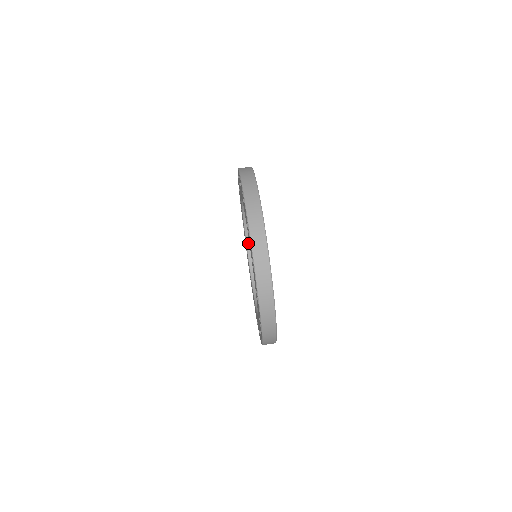
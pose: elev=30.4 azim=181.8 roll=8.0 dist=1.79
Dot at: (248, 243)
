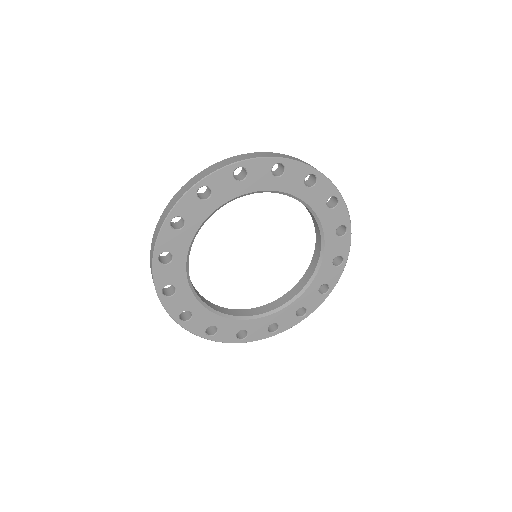
Dot at: (313, 221)
